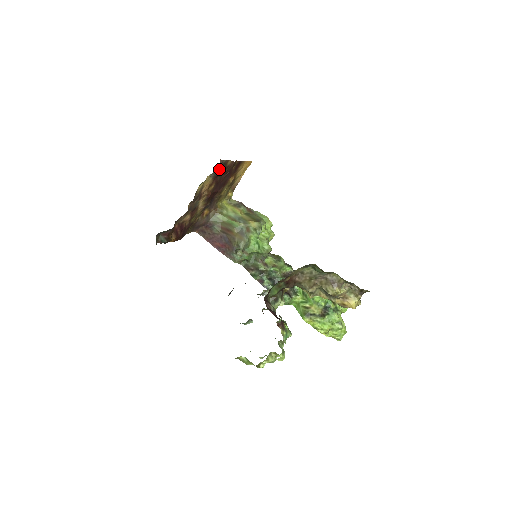
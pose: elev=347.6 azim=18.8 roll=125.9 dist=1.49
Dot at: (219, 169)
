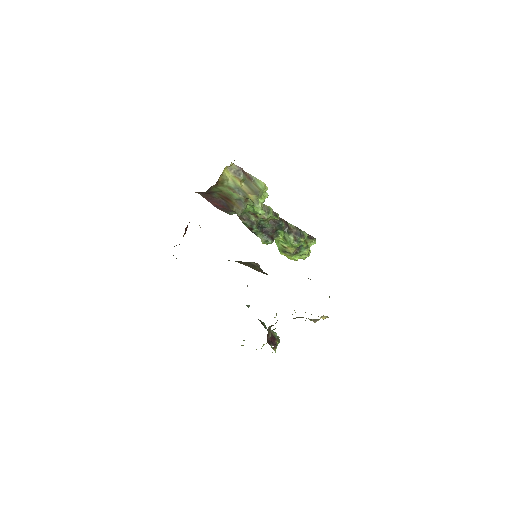
Dot at: occluded
